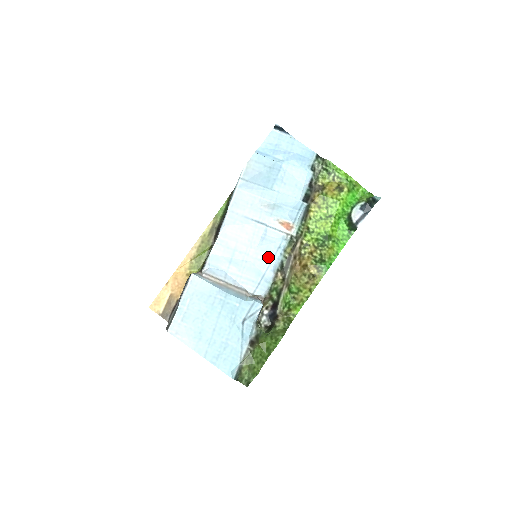
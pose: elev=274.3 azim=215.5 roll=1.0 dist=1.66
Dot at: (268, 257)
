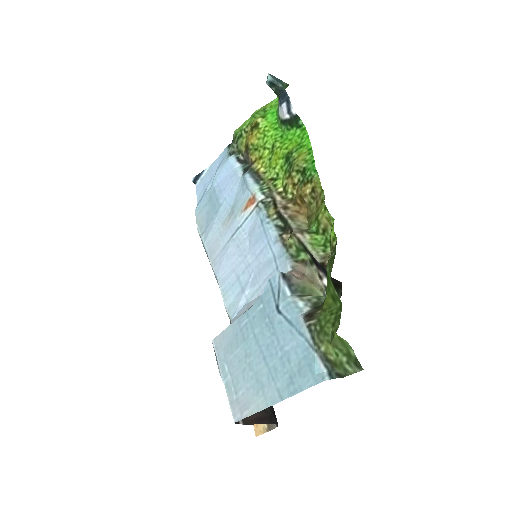
Dot at: (262, 241)
